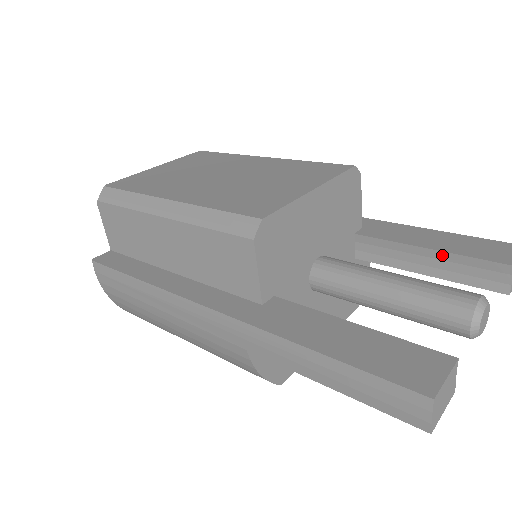
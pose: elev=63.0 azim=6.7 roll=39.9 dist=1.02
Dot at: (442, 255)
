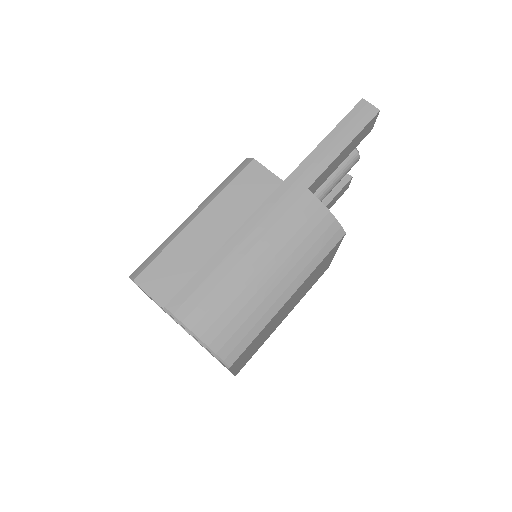
Dot at: occluded
